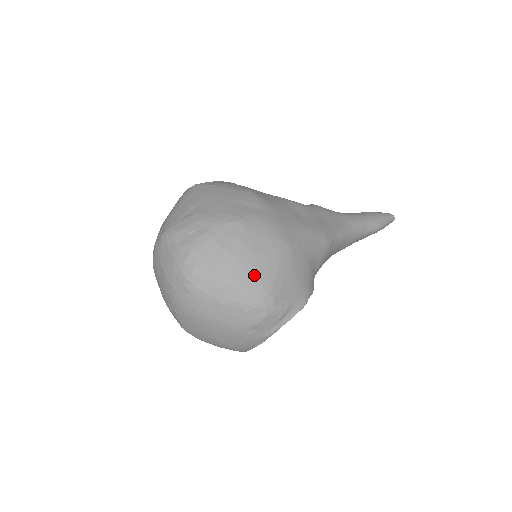
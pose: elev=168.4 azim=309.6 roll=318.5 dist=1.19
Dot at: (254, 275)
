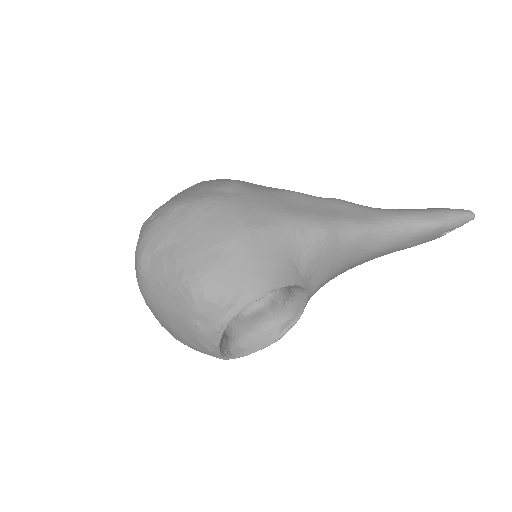
Dot at: (193, 254)
